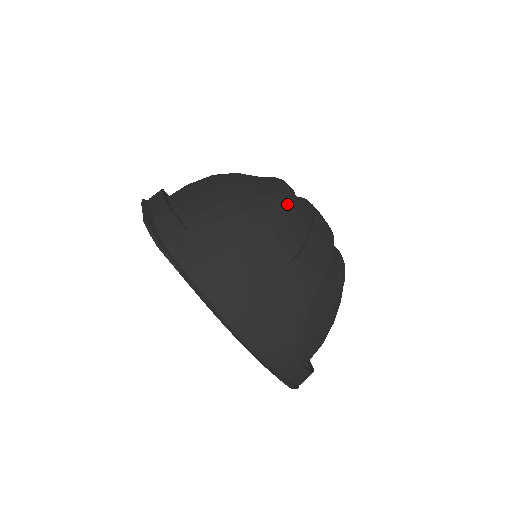
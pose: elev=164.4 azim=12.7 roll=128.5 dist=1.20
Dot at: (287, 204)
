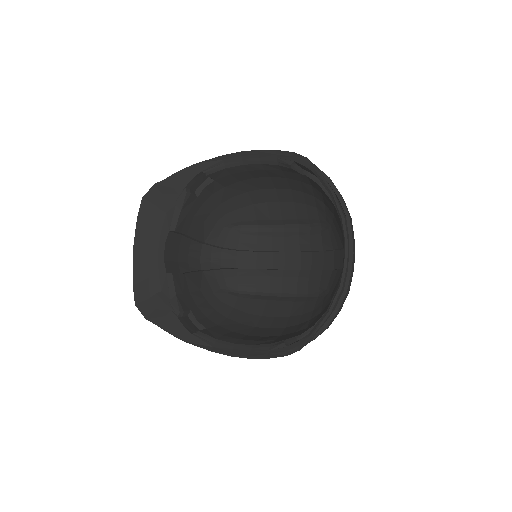
Dot at: (325, 226)
